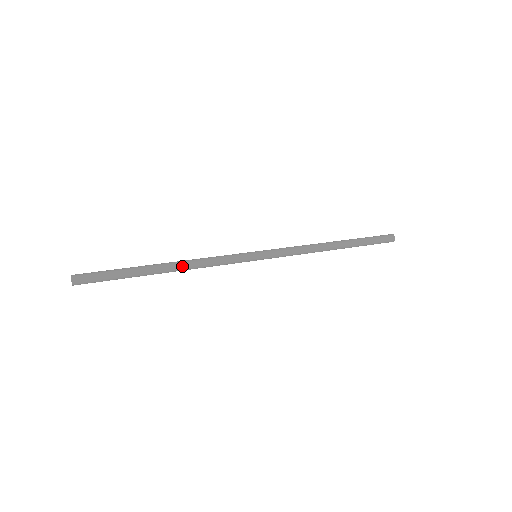
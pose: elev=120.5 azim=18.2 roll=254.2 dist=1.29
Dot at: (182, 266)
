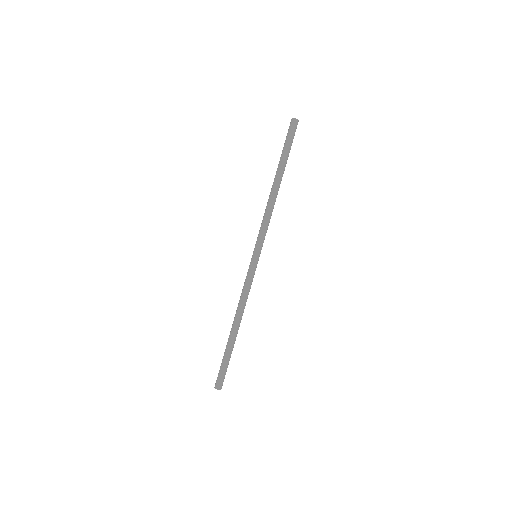
Dot at: (240, 317)
